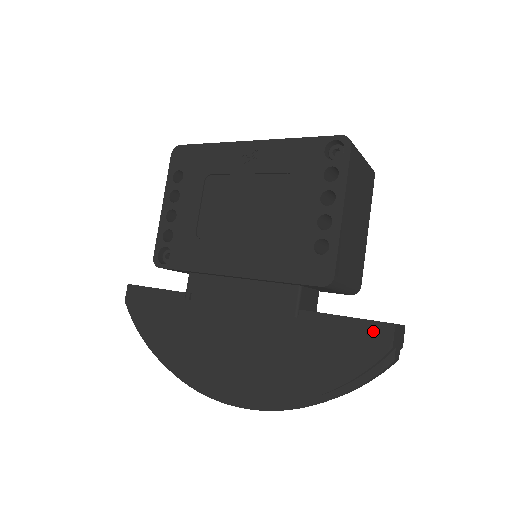
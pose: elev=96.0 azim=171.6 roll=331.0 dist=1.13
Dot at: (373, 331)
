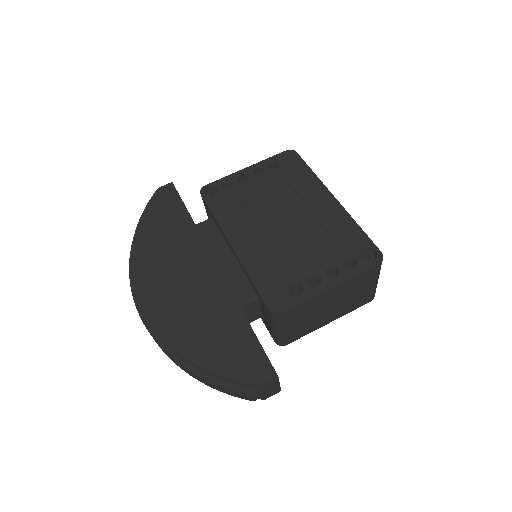
Dot at: (262, 365)
